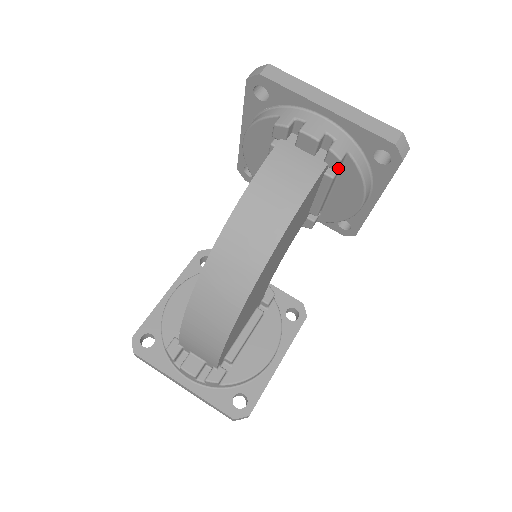
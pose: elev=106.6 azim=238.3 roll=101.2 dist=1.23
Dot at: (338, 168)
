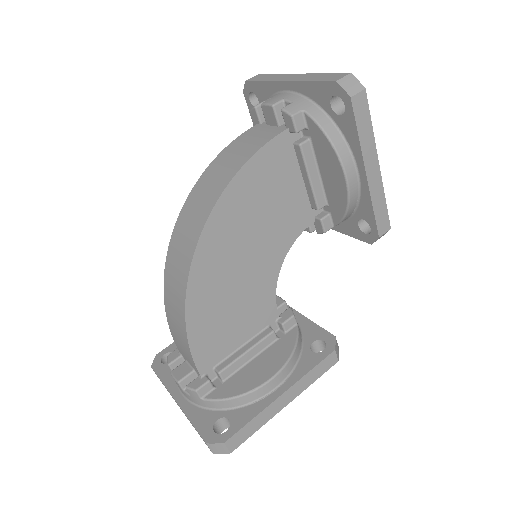
Dot at: (298, 130)
